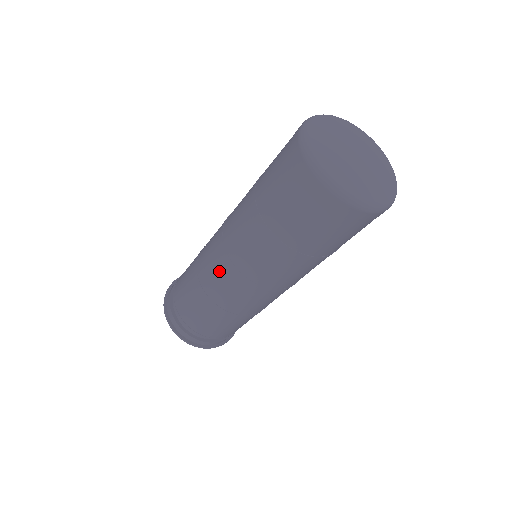
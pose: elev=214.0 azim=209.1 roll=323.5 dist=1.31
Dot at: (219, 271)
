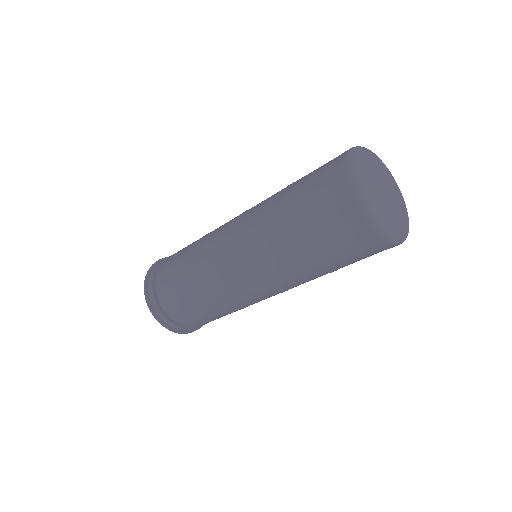
Dot at: (222, 253)
